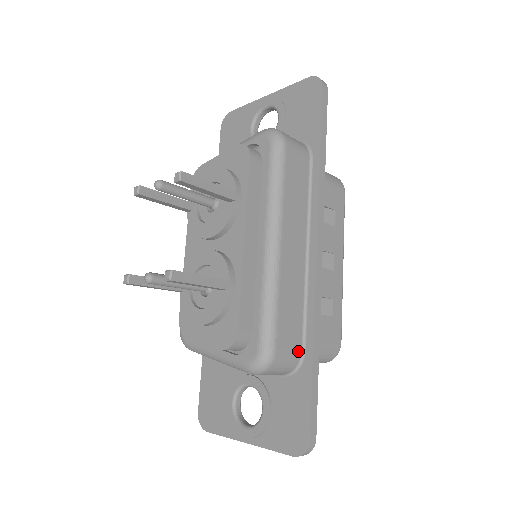
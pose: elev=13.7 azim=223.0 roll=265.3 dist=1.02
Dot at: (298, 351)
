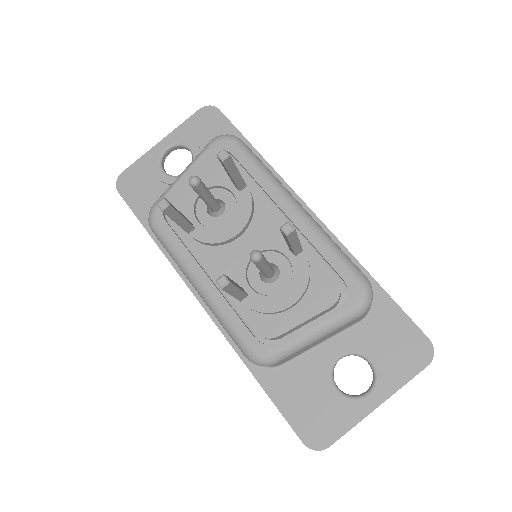
Dot at: occluded
